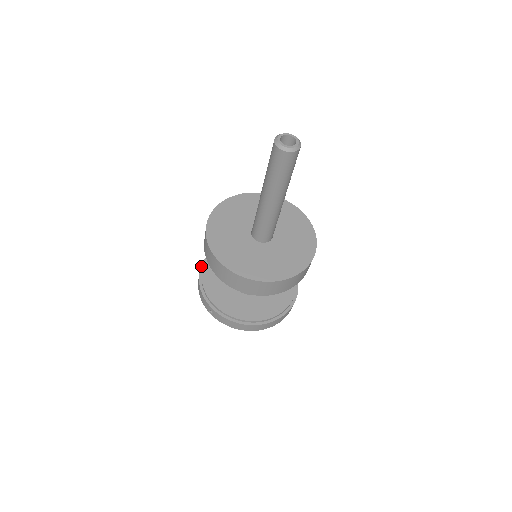
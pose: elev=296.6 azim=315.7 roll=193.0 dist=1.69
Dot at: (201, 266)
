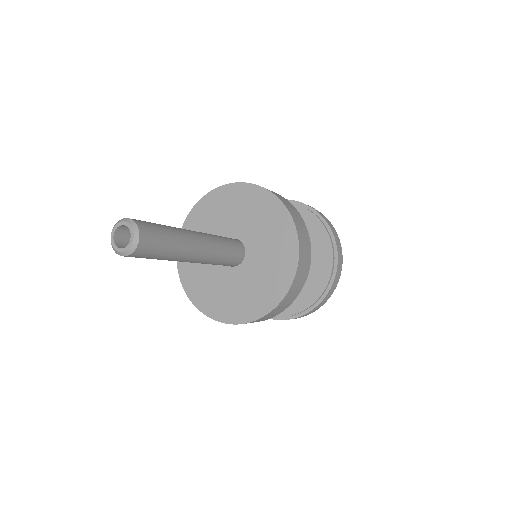
Dot at: occluded
